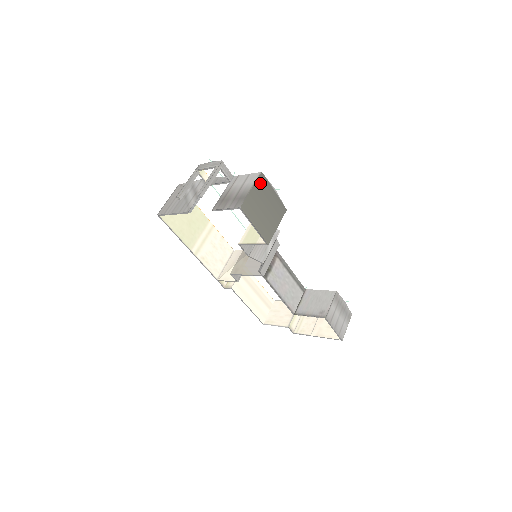
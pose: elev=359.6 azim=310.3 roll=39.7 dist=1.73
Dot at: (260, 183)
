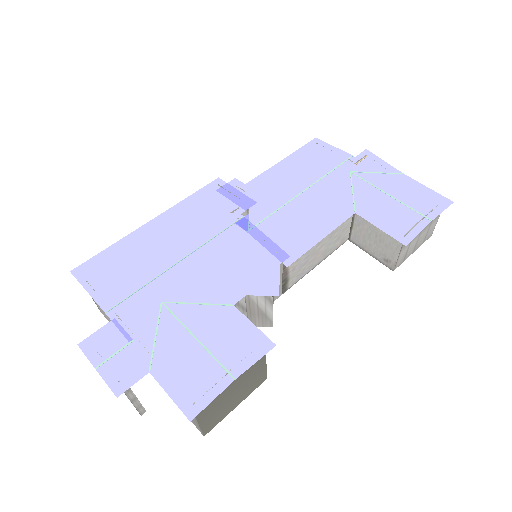
Dot at: occluded
